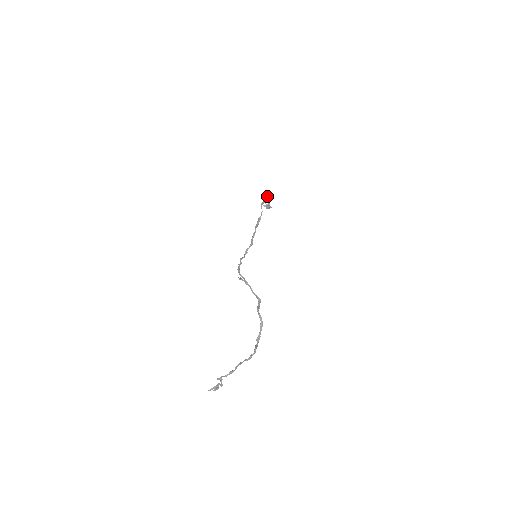
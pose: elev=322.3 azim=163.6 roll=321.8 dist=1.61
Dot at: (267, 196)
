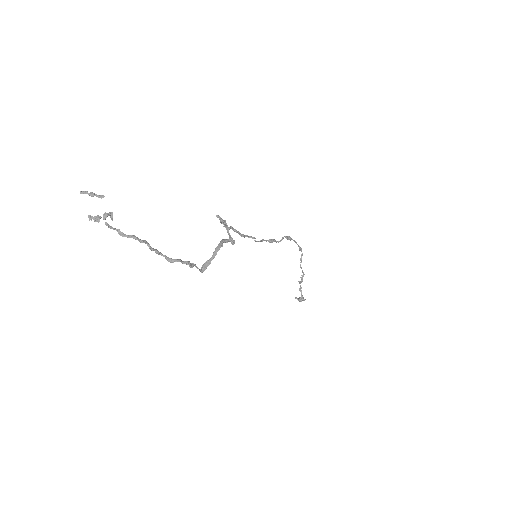
Dot at: (296, 242)
